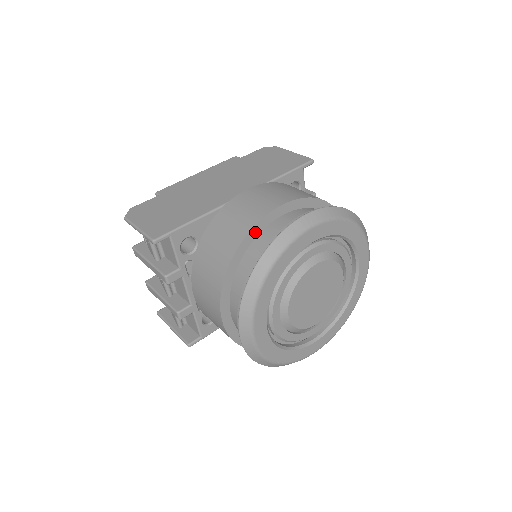
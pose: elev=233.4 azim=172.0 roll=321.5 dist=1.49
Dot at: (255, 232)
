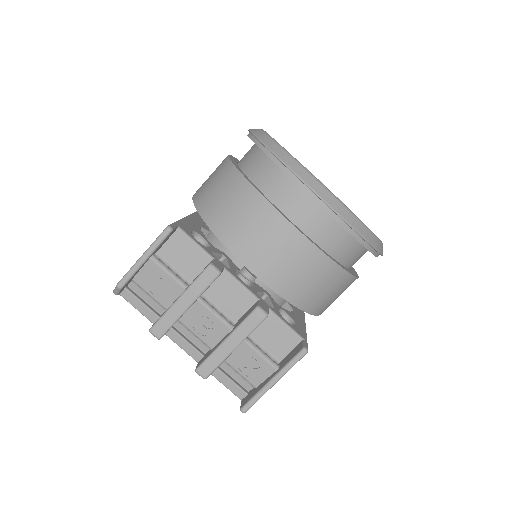
Dot at: occluded
